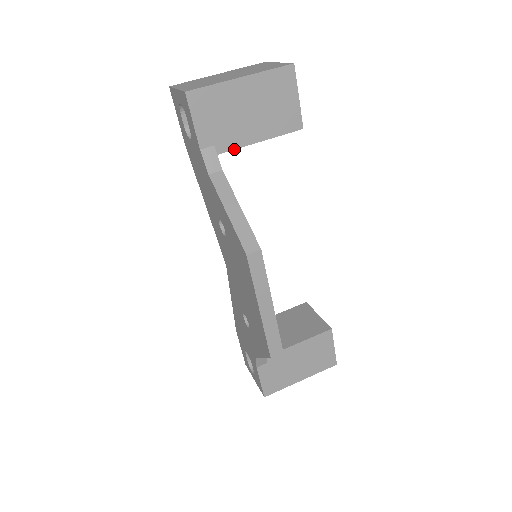
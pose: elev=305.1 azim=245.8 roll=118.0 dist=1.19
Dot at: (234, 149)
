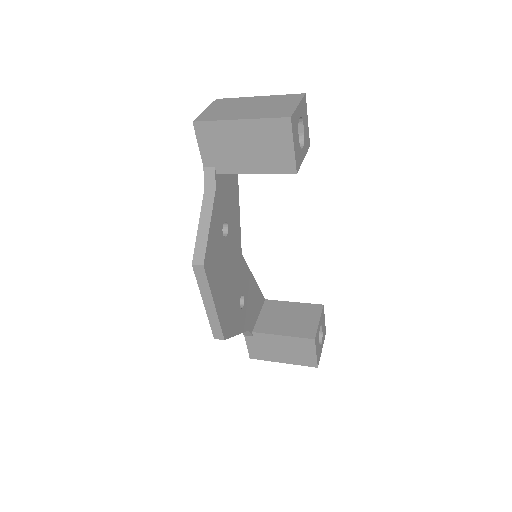
Dot at: (232, 173)
